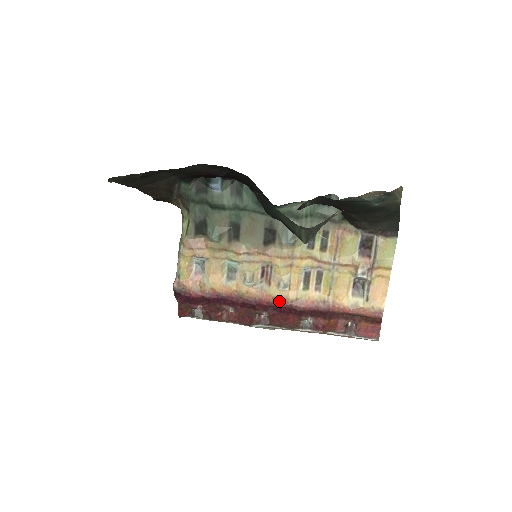
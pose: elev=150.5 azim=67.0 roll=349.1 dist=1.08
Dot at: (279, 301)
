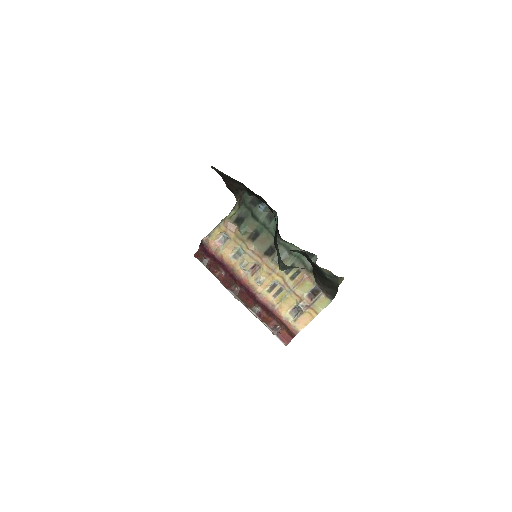
Dot at: (251, 287)
